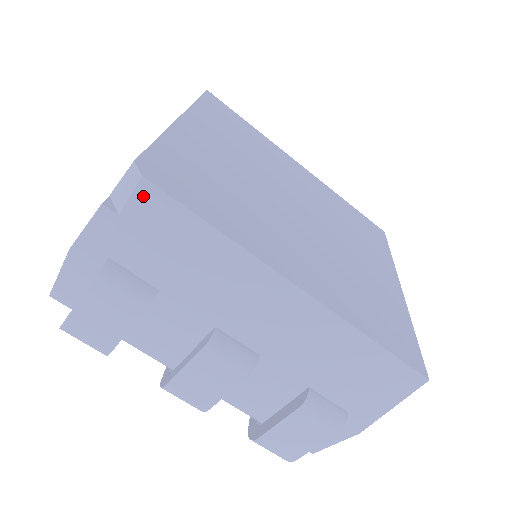
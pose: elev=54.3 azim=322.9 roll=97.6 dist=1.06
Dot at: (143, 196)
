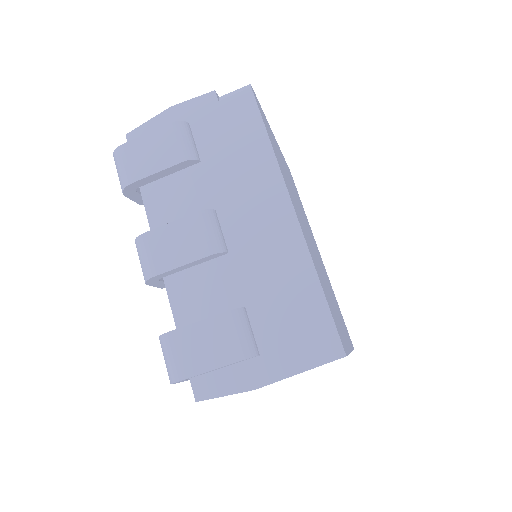
Dot at: (242, 98)
